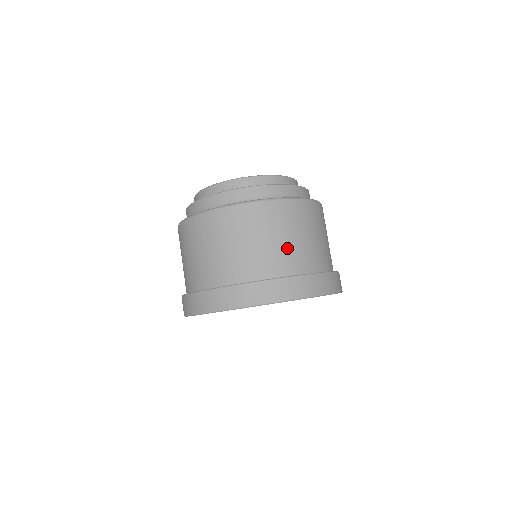
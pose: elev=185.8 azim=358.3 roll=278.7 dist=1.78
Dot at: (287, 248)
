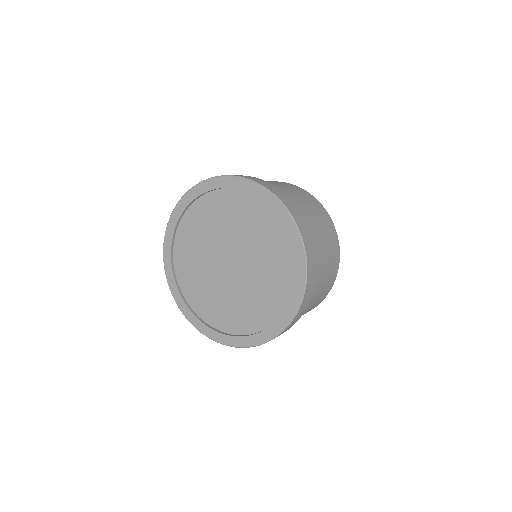
Dot at: (308, 213)
